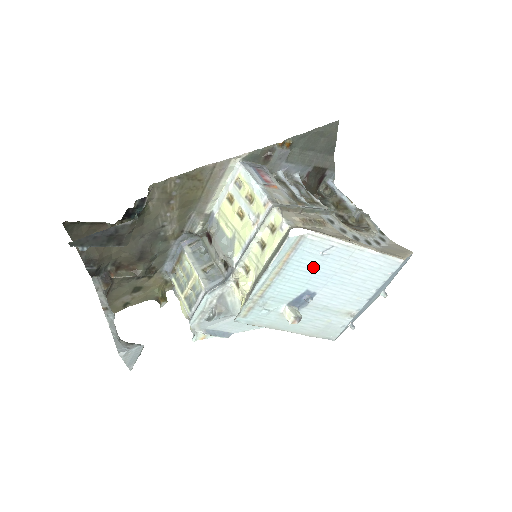
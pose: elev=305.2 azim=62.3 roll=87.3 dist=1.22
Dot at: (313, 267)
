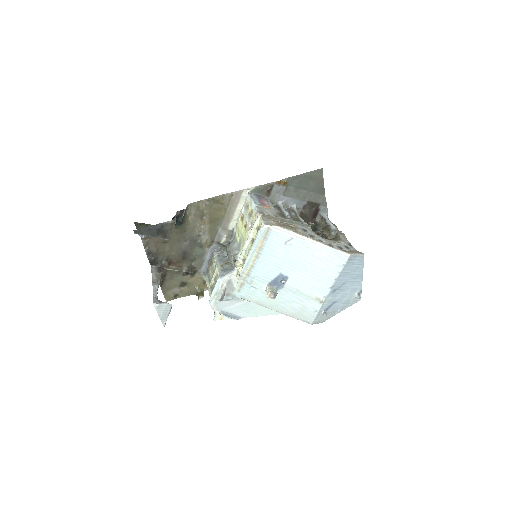
Dot at: (281, 254)
